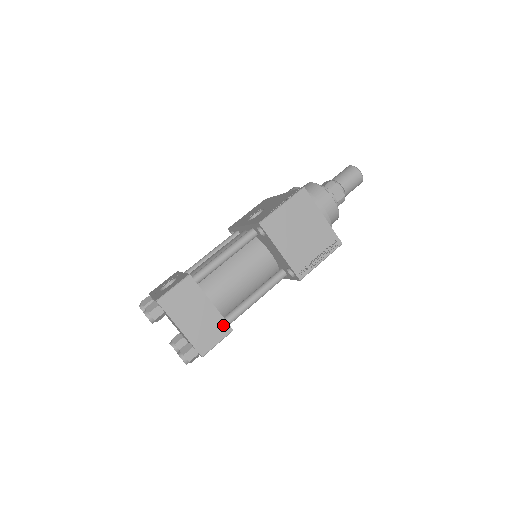
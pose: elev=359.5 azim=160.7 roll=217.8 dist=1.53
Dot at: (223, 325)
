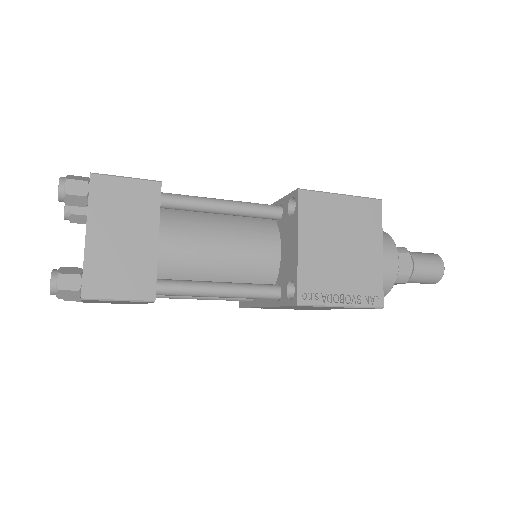
Dot at: (148, 282)
